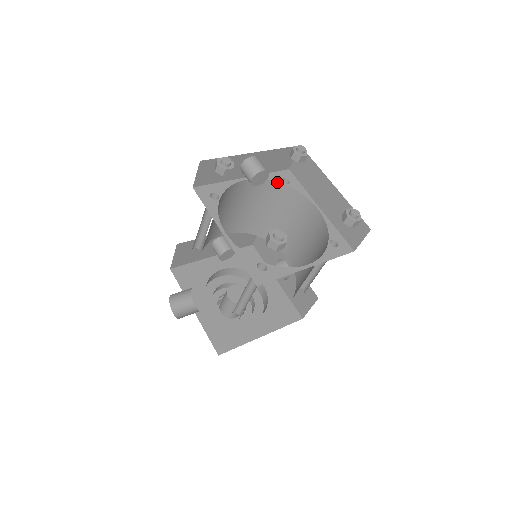
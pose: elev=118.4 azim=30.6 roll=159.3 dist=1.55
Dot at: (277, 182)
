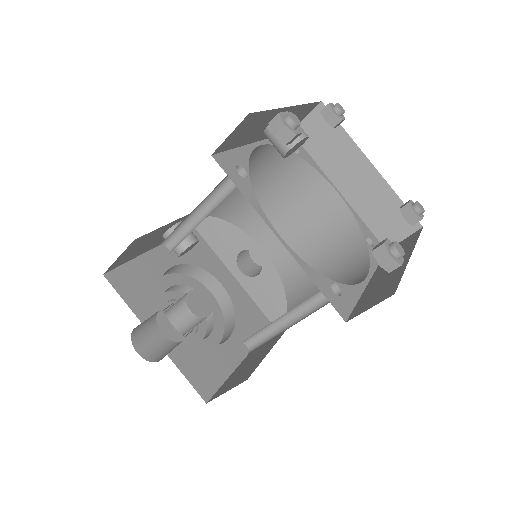
Dot at: occluded
